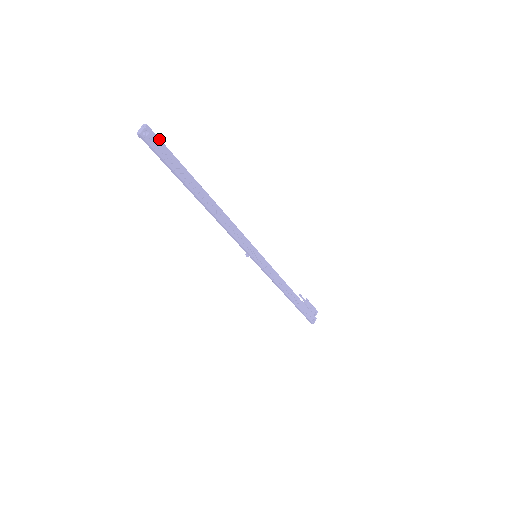
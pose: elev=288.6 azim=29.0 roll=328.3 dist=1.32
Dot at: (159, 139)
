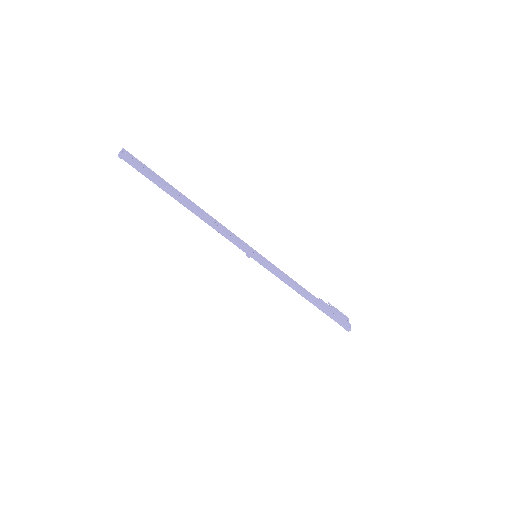
Dot at: (135, 158)
